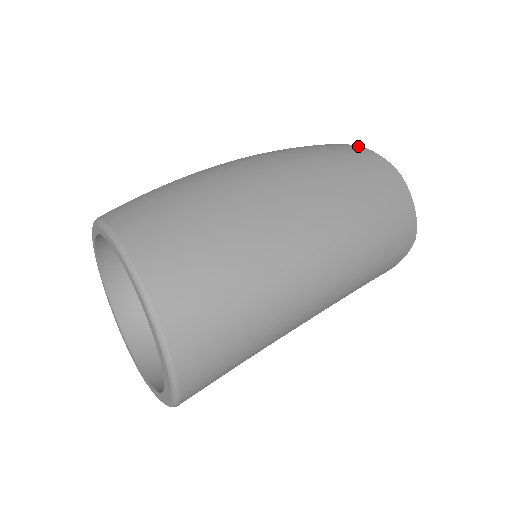
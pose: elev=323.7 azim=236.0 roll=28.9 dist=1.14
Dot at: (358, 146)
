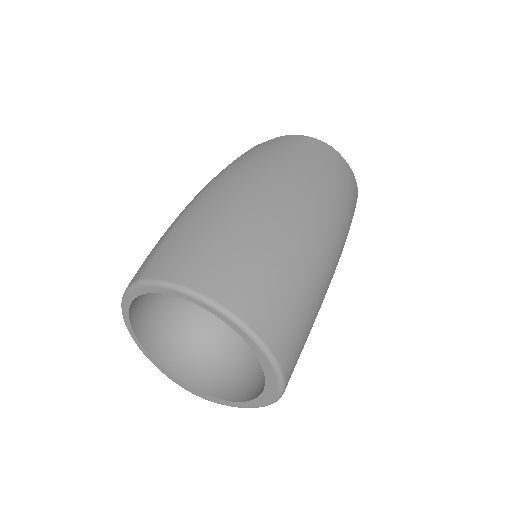
Dot at: (290, 135)
